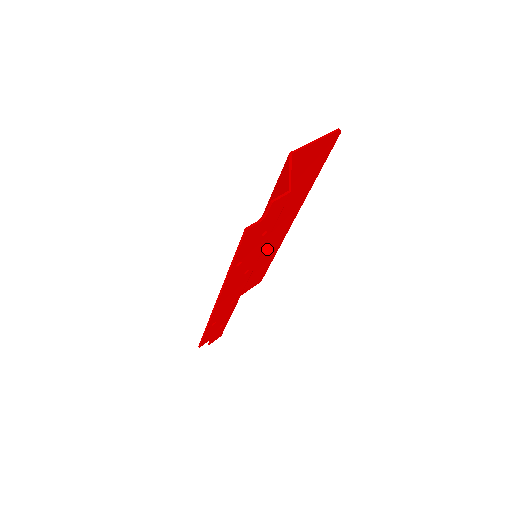
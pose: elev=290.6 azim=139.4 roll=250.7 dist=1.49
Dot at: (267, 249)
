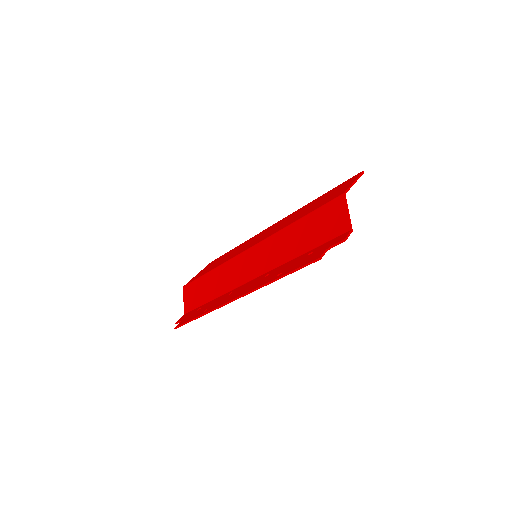
Dot at: occluded
